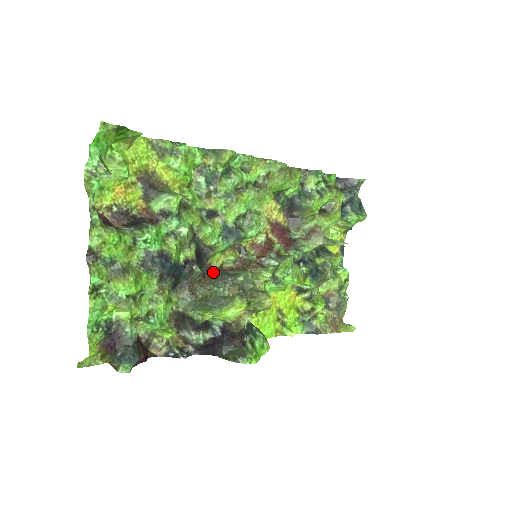
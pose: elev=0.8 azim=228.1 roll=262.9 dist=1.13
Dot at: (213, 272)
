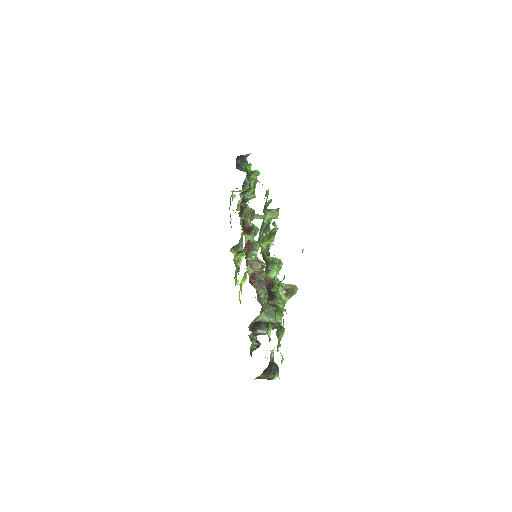
Dot at: (252, 283)
